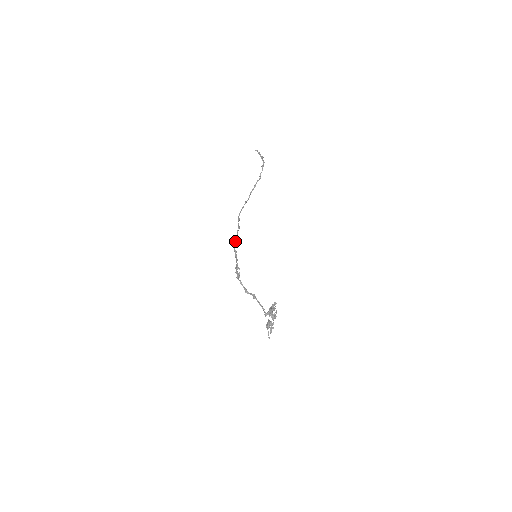
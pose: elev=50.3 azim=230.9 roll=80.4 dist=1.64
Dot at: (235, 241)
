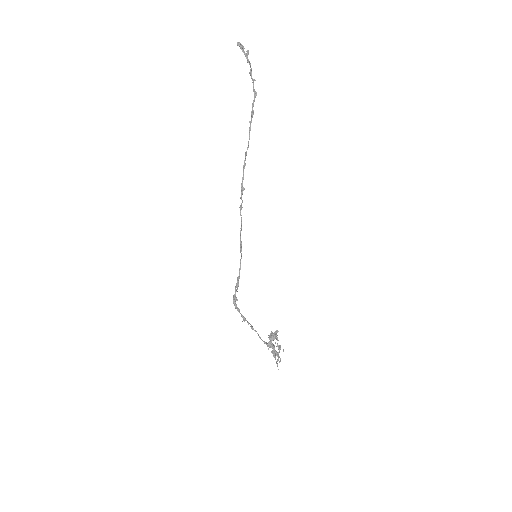
Dot at: (240, 232)
